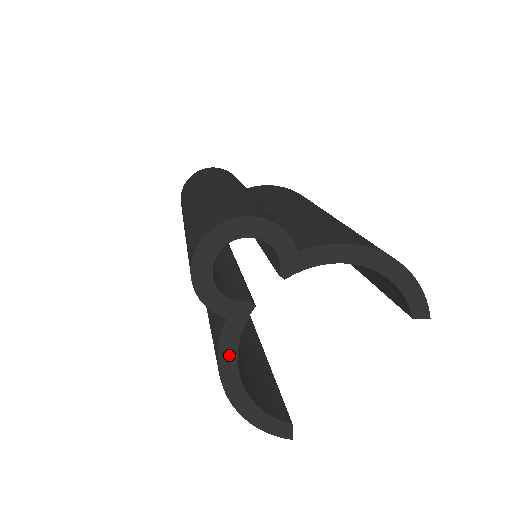
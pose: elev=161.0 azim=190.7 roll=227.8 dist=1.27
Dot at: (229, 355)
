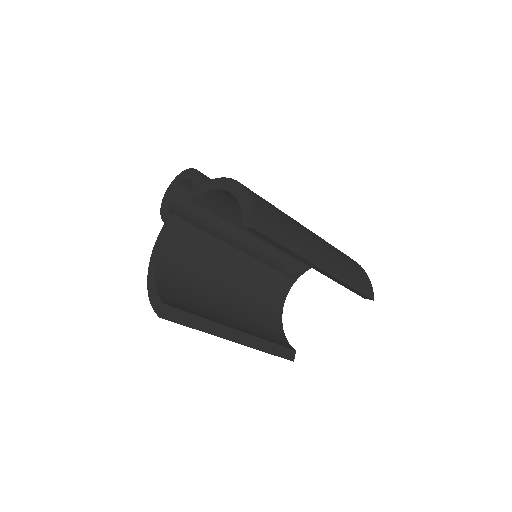
Dot at: (158, 246)
